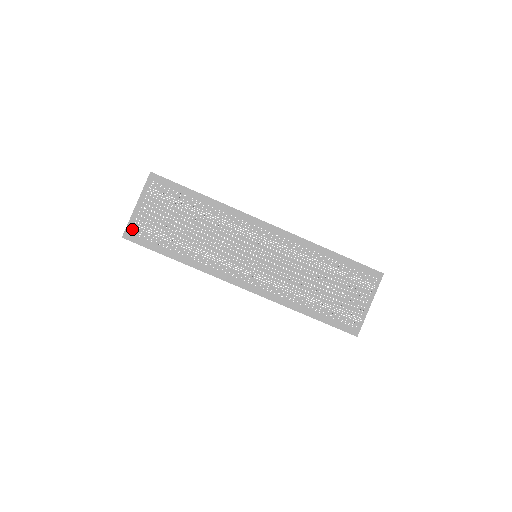
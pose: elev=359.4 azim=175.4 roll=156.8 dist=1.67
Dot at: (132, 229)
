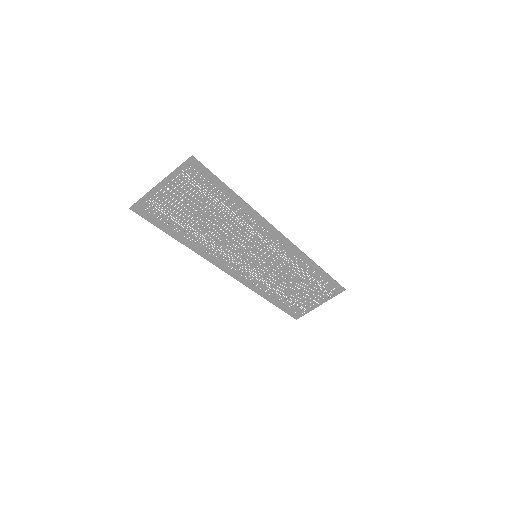
Dot at: (144, 204)
